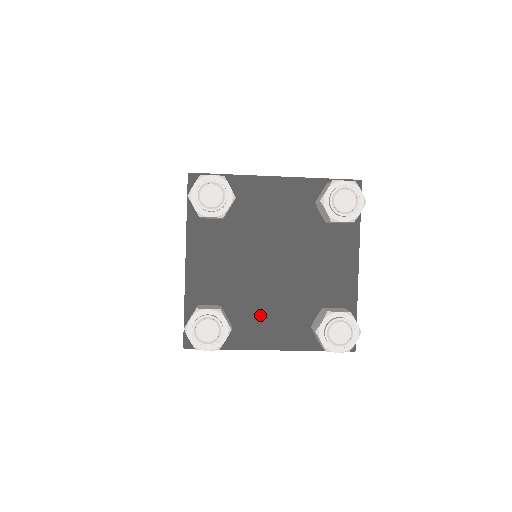
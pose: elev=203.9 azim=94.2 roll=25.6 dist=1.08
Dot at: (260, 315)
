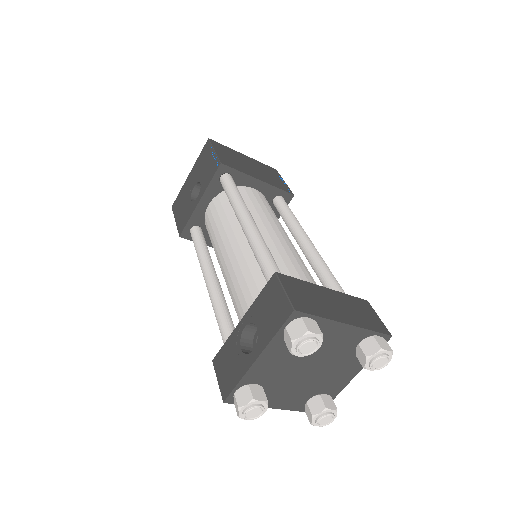
Dot at: (282, 392)
